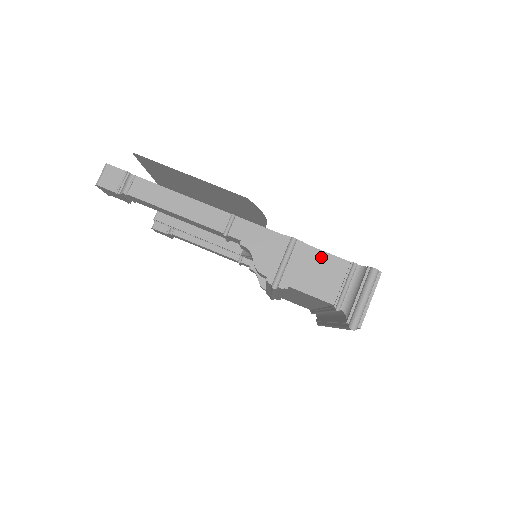
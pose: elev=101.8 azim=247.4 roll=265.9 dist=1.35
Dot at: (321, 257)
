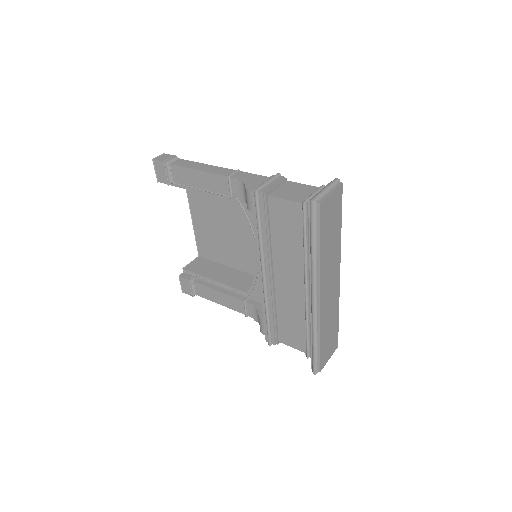
Dot at: (297, 185)
